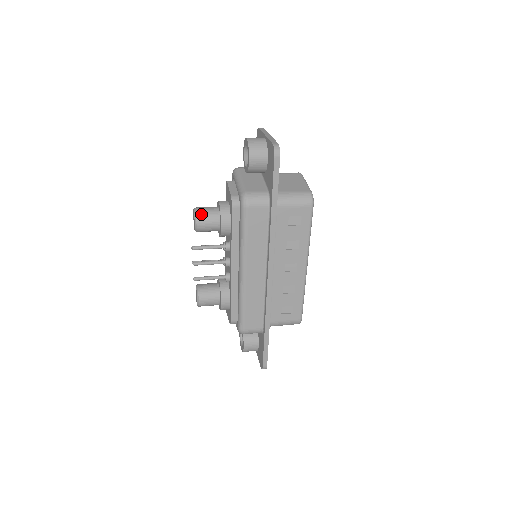
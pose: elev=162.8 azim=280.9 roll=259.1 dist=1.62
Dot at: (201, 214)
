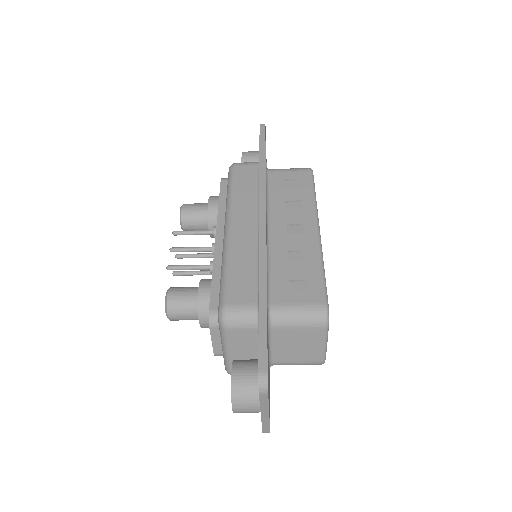
Dot at: (189, 204)
